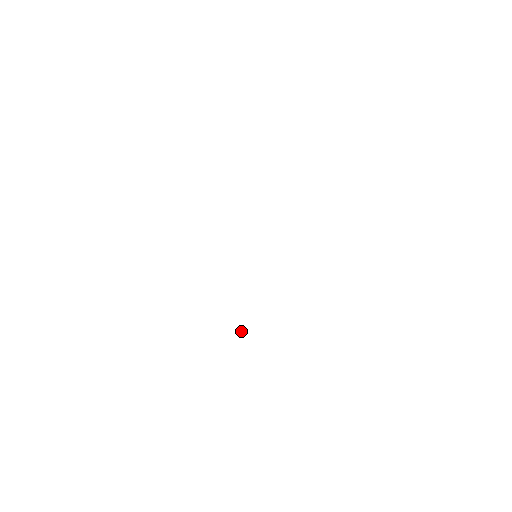
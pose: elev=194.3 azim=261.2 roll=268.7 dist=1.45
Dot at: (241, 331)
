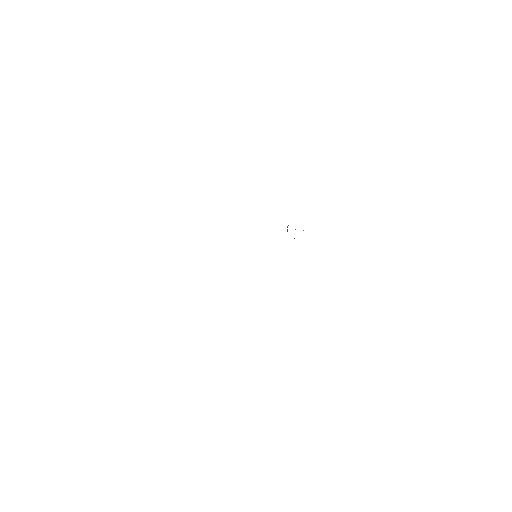
Dot at: occluded
